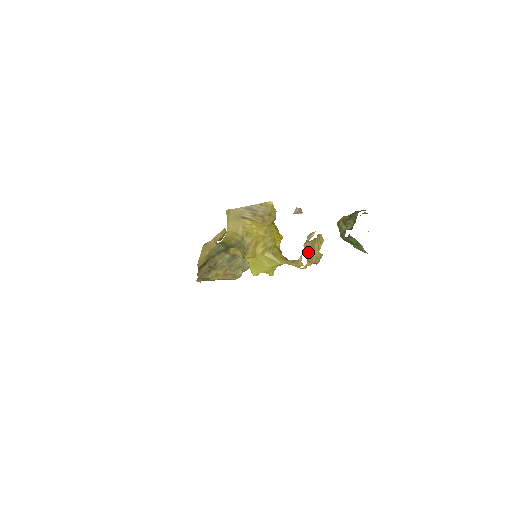
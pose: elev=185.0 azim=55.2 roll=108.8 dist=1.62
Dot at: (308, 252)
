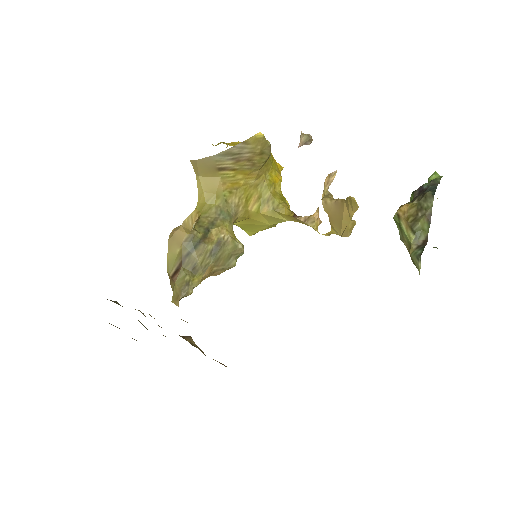
Dot at: (331, 217)
